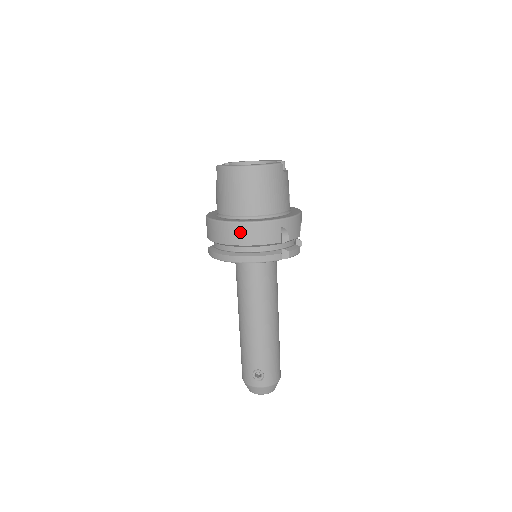
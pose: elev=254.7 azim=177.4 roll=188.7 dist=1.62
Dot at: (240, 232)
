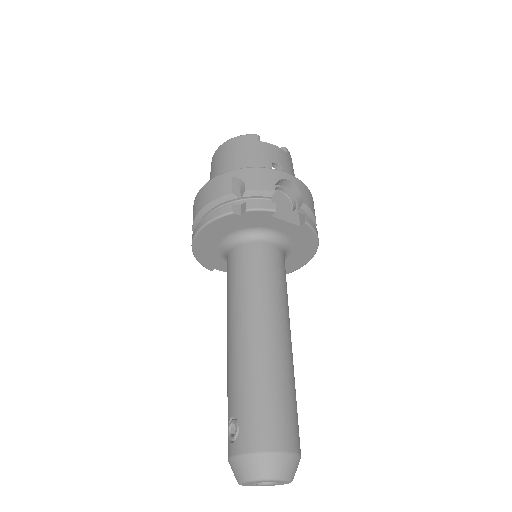
Dot at: (196, 203)
